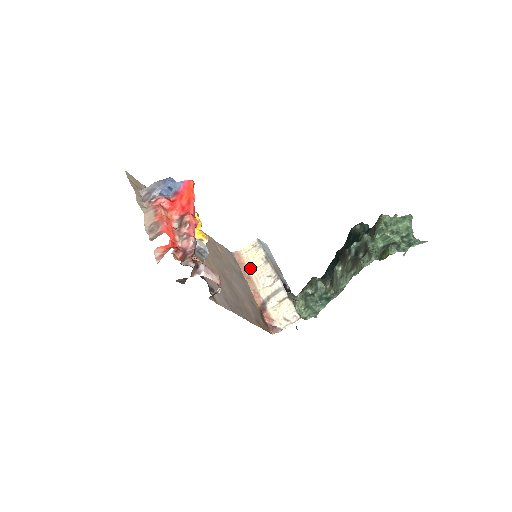
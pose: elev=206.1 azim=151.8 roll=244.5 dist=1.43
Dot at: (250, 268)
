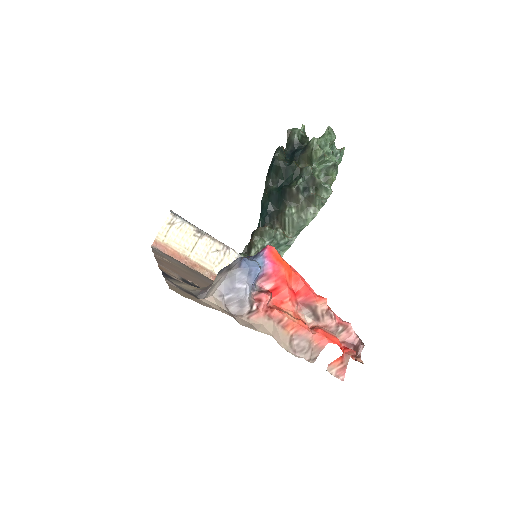
Dot at: (185, 253)
